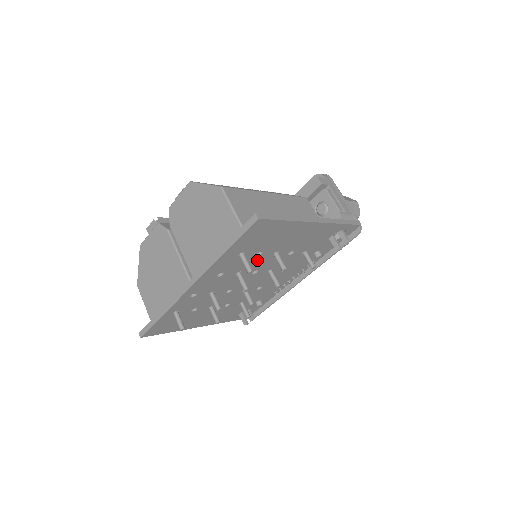
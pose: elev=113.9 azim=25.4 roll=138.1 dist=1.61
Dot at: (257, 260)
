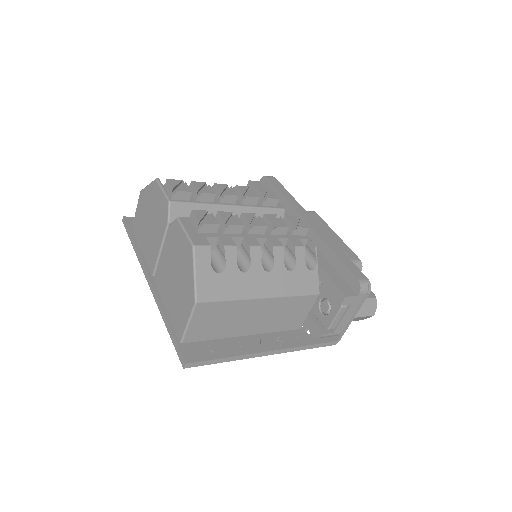
Dot at: occluded
